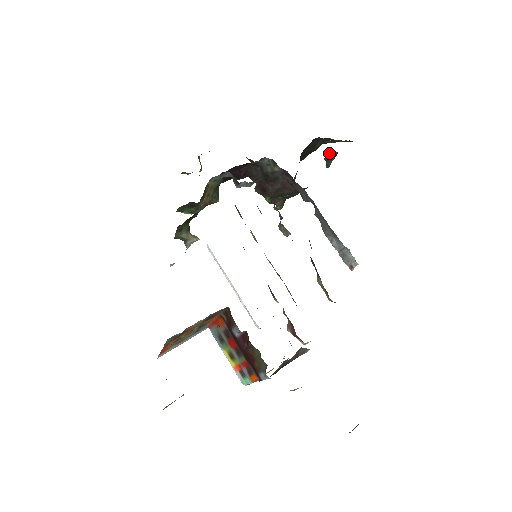
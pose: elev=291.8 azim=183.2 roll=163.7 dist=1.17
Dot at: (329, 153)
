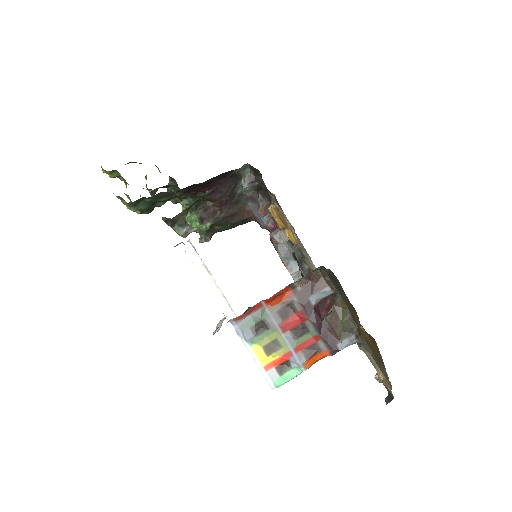
Dot at: occluded
